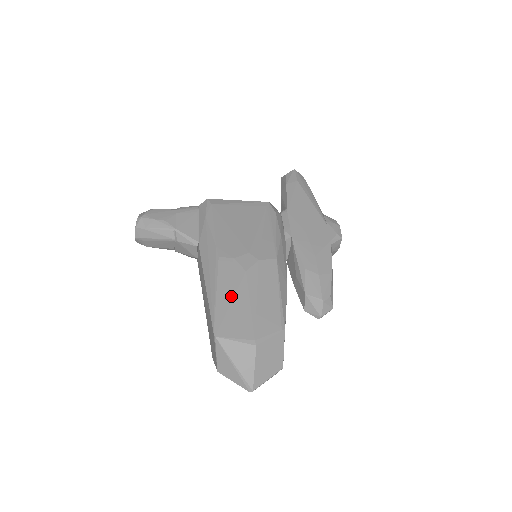
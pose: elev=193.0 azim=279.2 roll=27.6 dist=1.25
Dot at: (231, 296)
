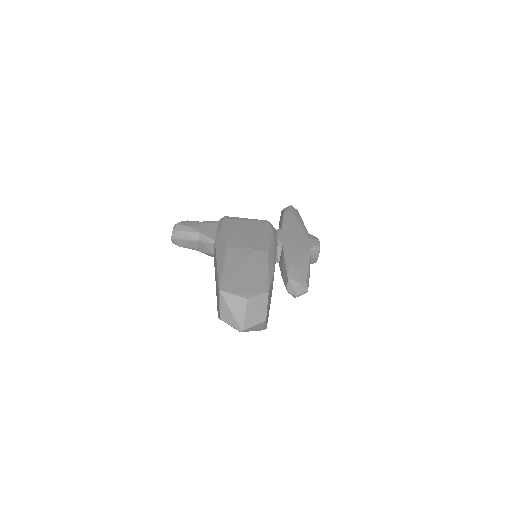
Dot at: (233, 269)
